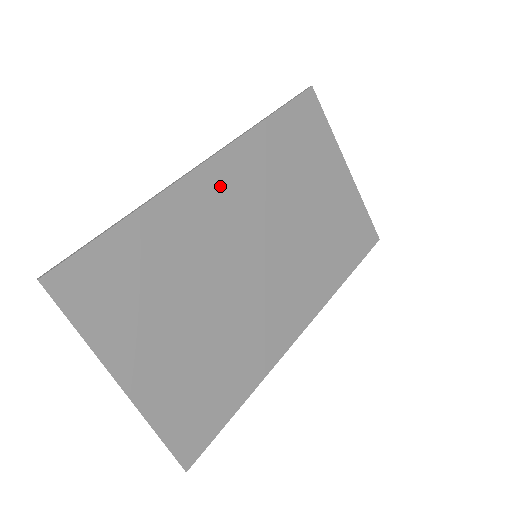
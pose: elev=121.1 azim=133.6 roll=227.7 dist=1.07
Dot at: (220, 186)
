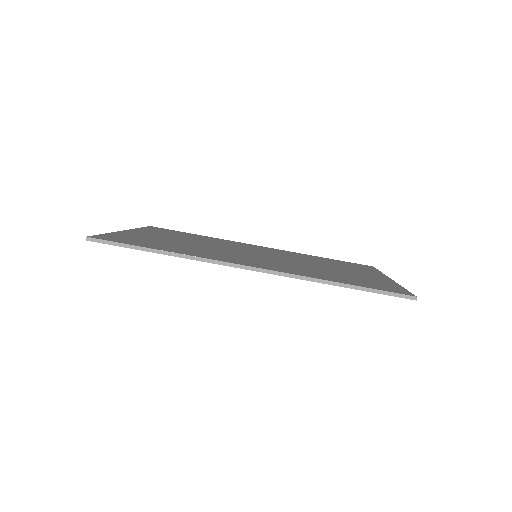
Dot at: (261, 248)
